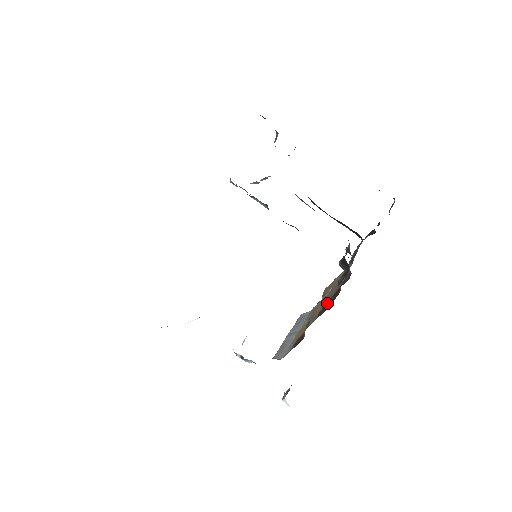
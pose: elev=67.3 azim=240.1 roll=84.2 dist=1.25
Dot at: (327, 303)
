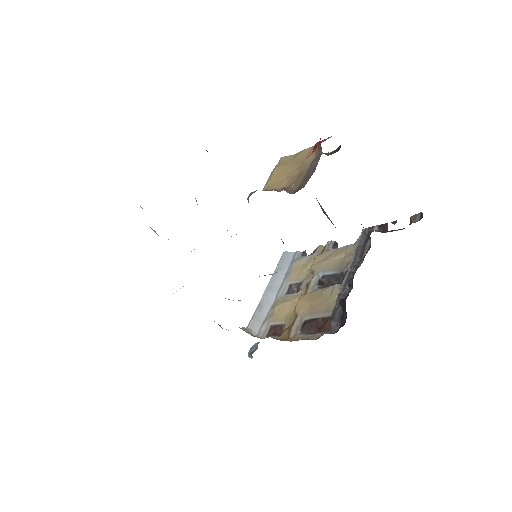
Dot at: (313, 323)
